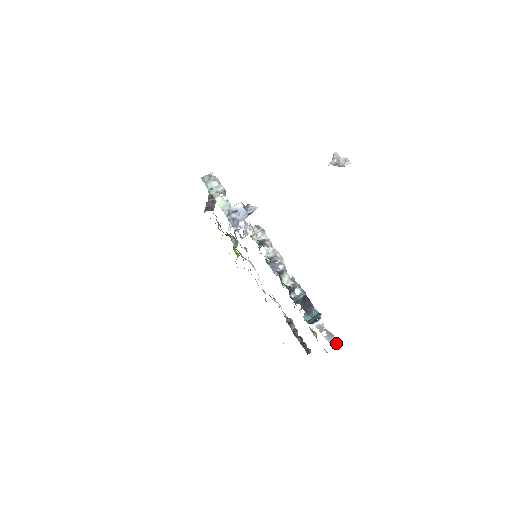
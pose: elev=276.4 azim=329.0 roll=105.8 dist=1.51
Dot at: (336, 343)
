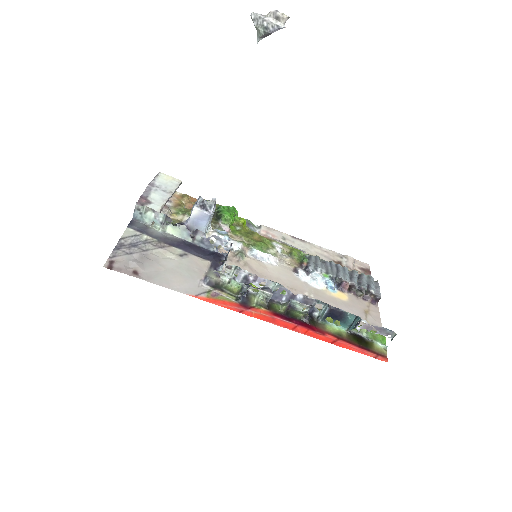
Dot at: (393, 334)
